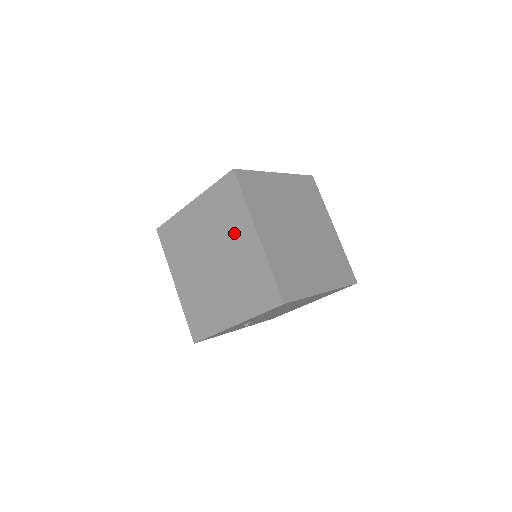
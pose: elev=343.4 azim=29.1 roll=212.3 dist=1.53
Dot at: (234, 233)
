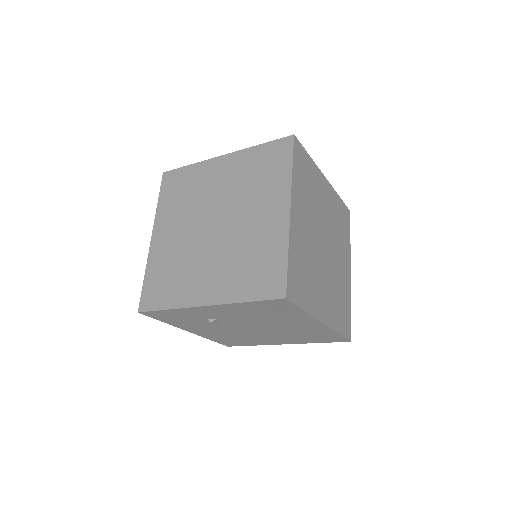
Dot at: (260, 201)
